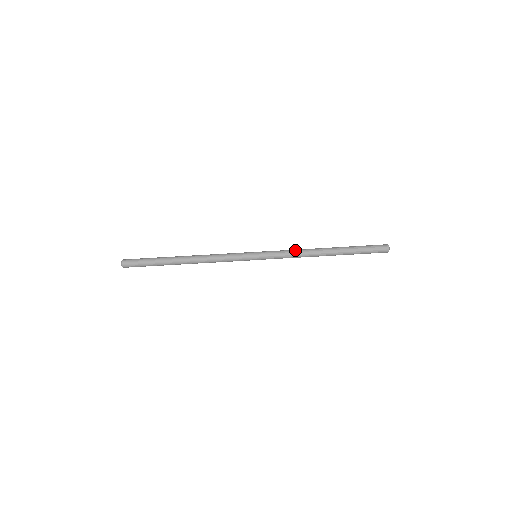
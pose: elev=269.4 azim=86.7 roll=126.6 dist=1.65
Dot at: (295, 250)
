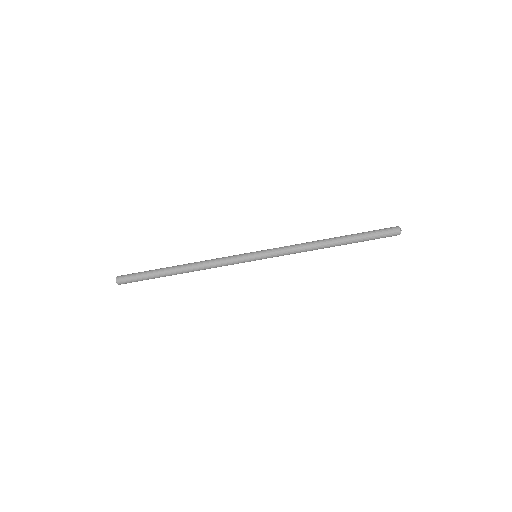
Dot at: (298, 250)
